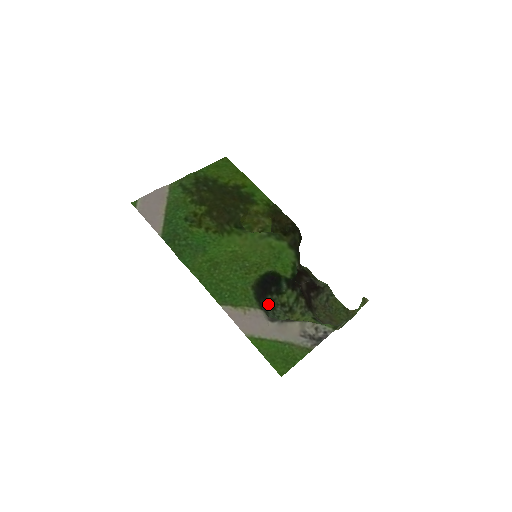
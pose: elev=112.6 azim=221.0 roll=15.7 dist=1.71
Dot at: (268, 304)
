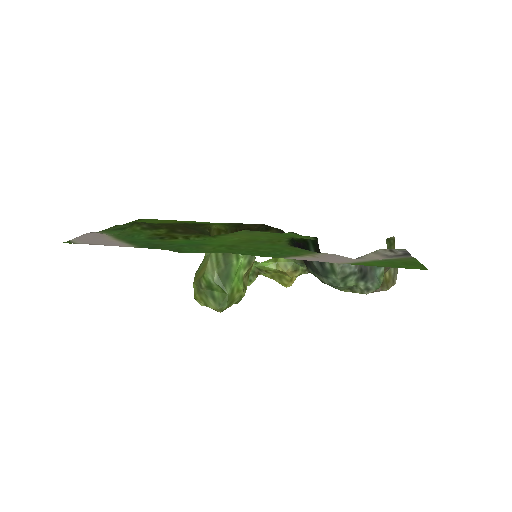
Dot at: (317, 275)
